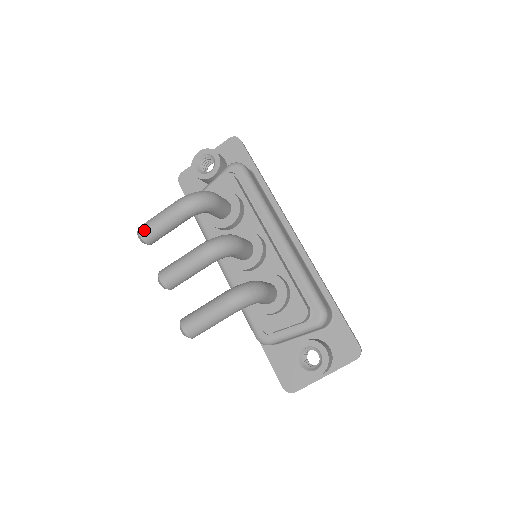
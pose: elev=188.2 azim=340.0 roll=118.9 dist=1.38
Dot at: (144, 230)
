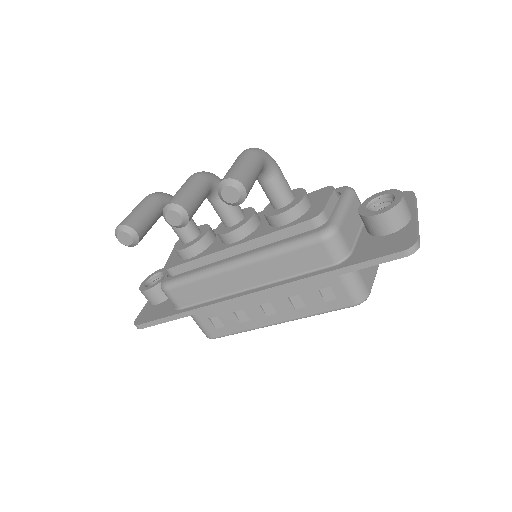
Dot at: (123, 221)
